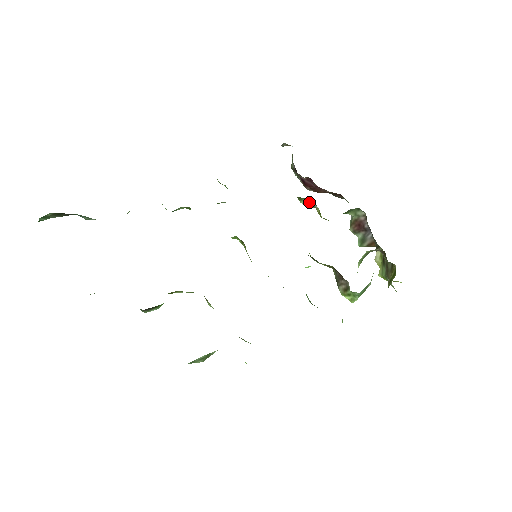
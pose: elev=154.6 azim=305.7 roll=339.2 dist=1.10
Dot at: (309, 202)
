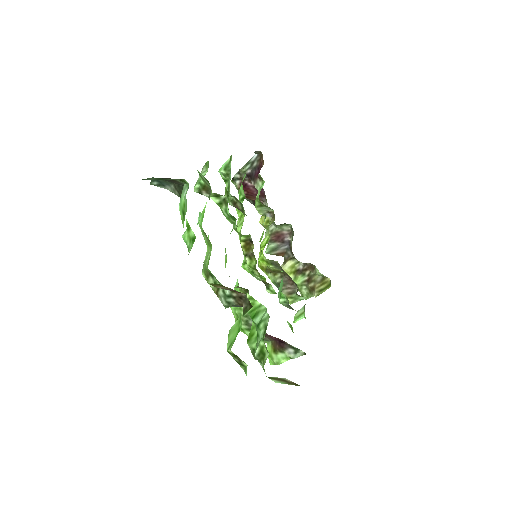
Dot at: (265, 210)
